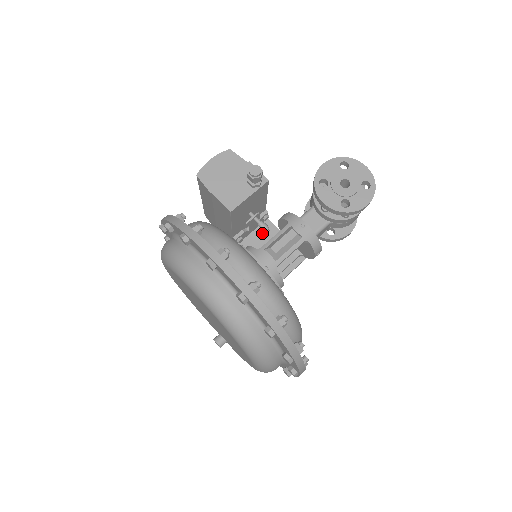
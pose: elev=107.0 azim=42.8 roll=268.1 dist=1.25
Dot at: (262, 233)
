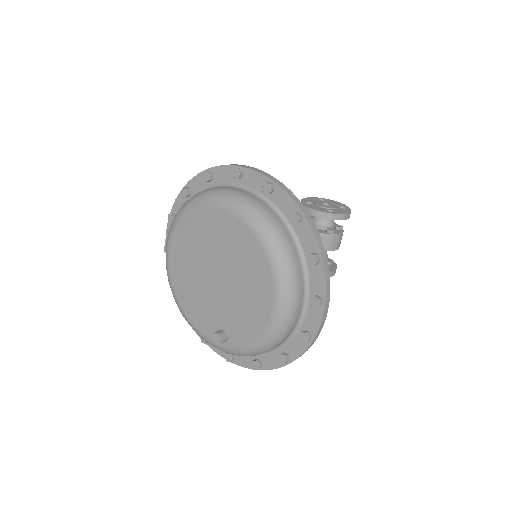
Dot at: occluded
